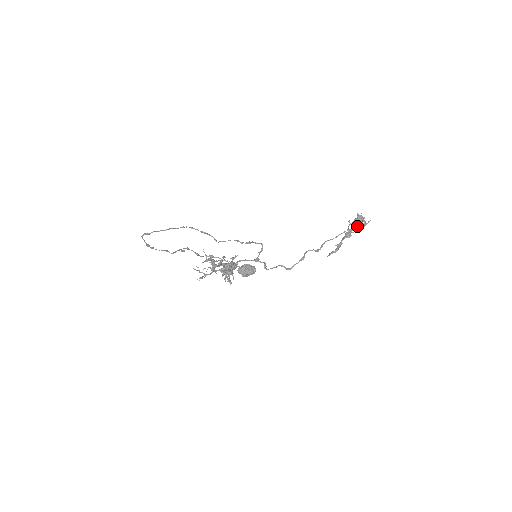
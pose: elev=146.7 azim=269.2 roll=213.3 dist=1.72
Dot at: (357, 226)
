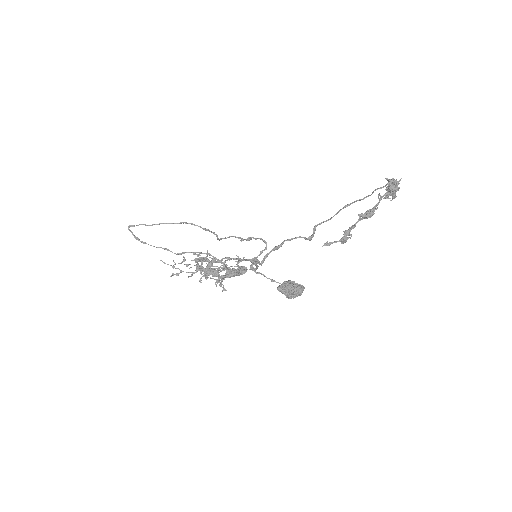
Dot at: occluded
